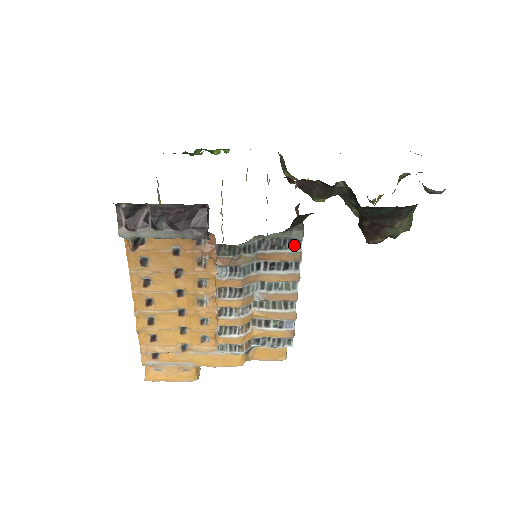
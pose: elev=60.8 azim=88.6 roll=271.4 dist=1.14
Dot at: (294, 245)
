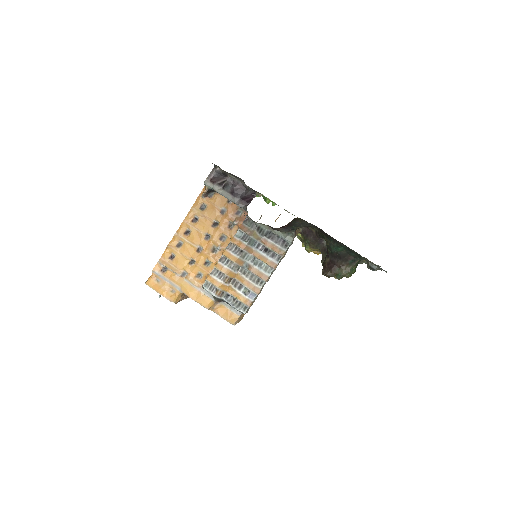
Dot at: (284, 245)
